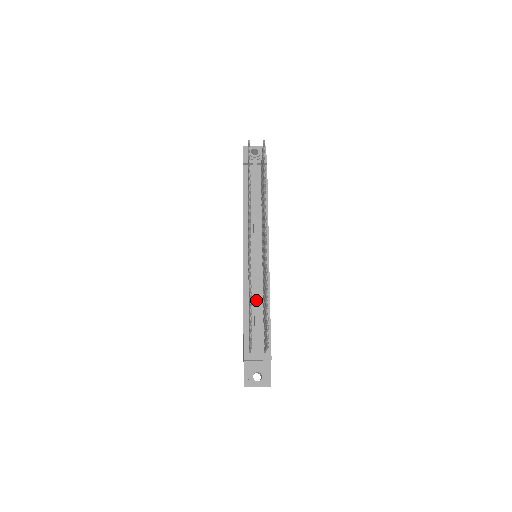
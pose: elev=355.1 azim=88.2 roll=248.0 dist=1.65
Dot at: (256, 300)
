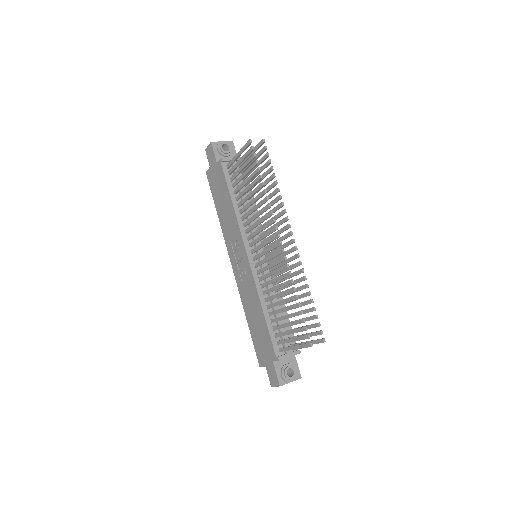
Dot at: (273, 300)
